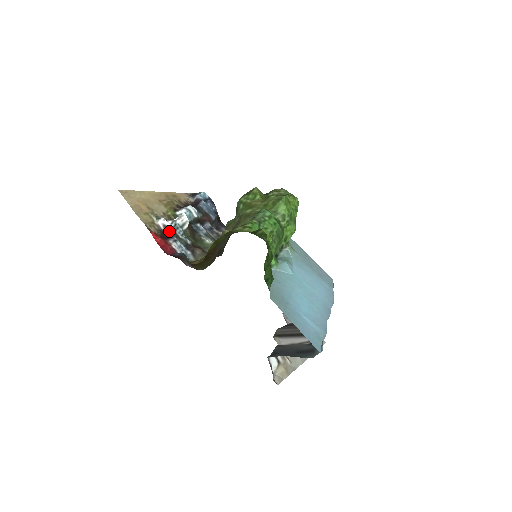
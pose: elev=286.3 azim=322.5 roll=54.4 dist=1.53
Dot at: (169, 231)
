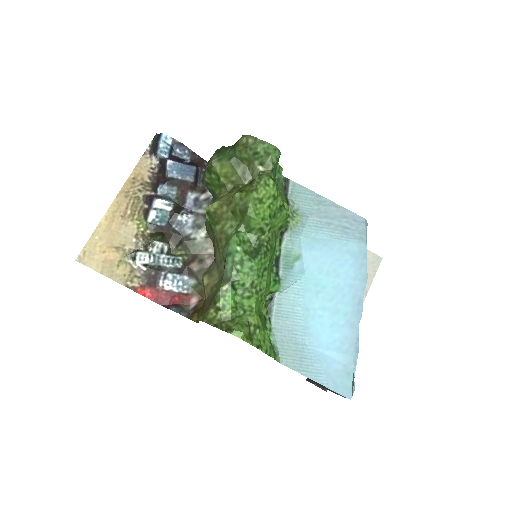
Dot at: (153, 267)
